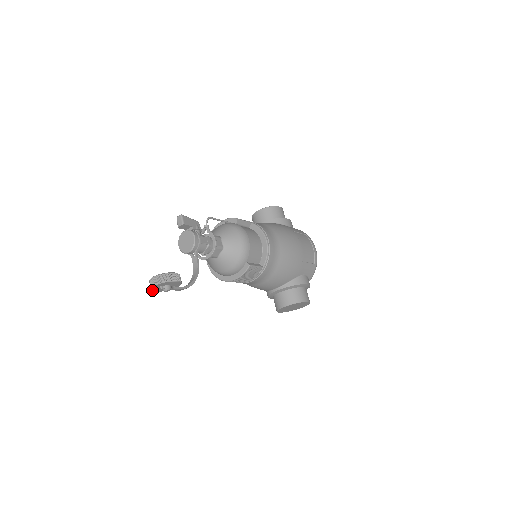
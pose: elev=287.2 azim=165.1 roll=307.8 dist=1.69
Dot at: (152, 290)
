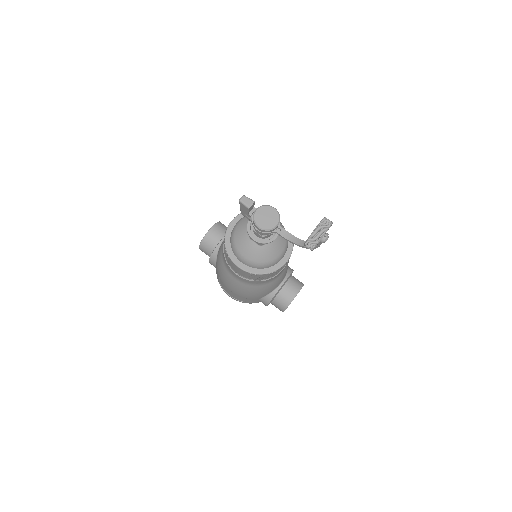
Dot at: (316, 245)
